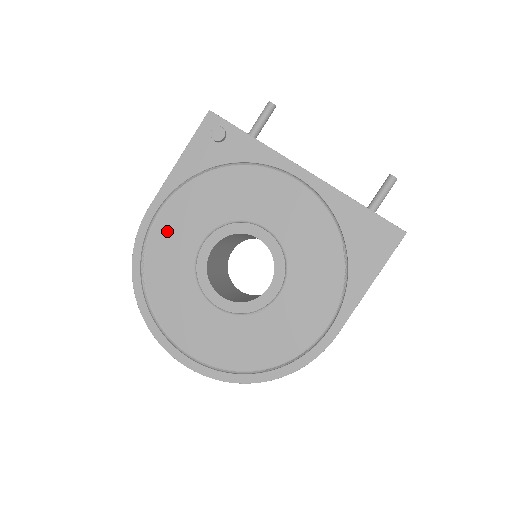
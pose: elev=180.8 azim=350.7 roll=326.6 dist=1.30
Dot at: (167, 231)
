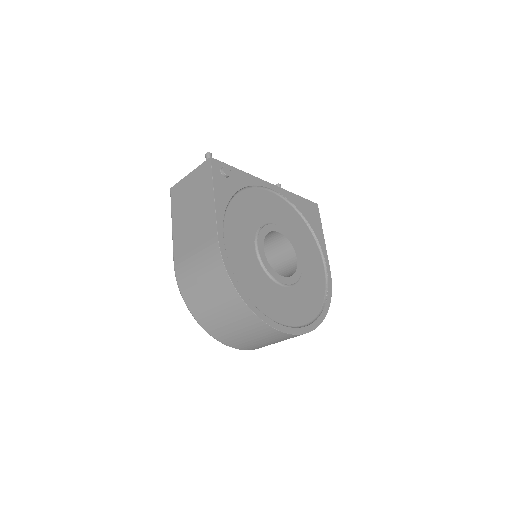
Dot at: (235, 249)
